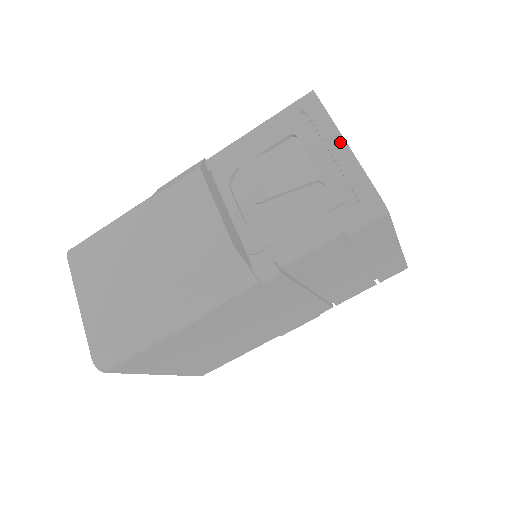
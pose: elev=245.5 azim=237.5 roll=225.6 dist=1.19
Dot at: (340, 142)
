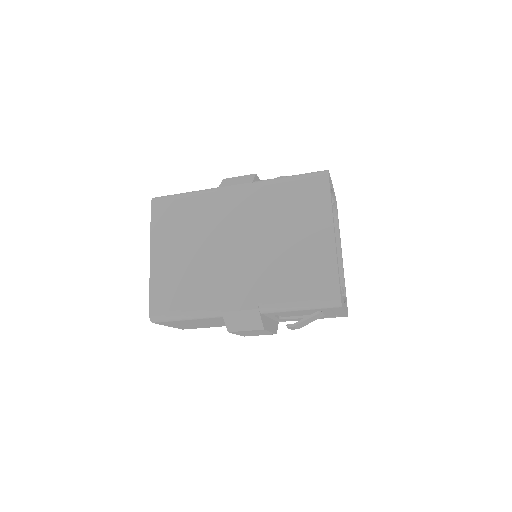
Dot at: (343, 312)
